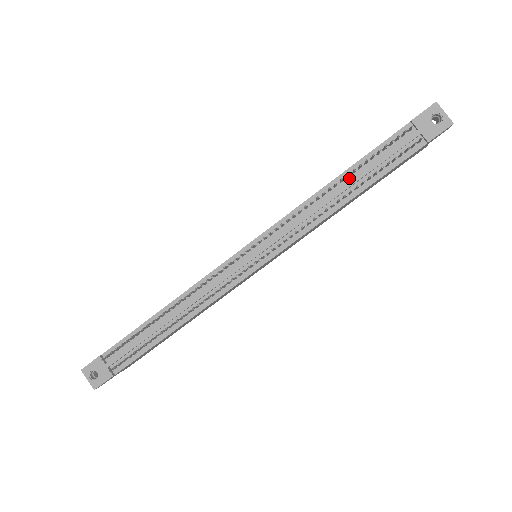
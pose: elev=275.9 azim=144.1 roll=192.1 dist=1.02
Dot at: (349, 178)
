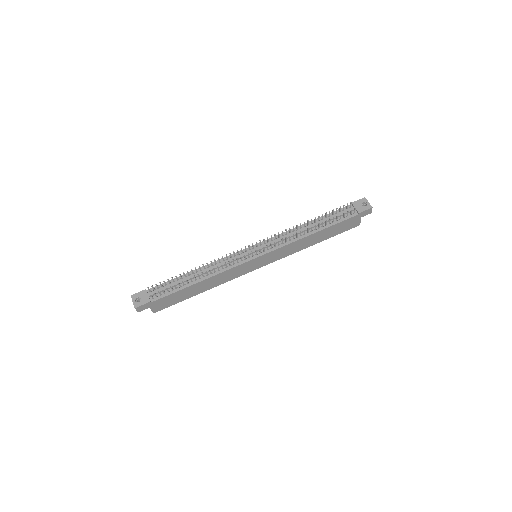
Dot at: (316, 223)
